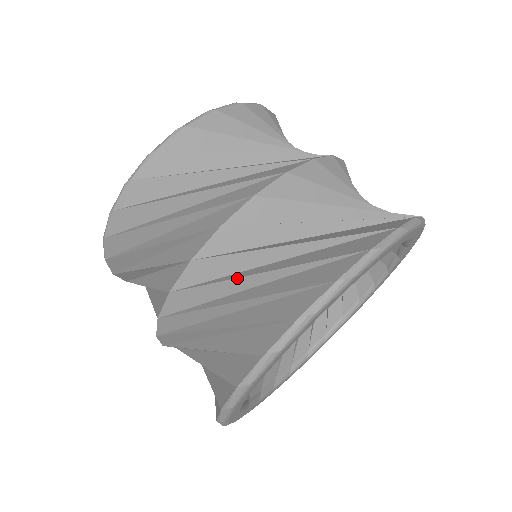
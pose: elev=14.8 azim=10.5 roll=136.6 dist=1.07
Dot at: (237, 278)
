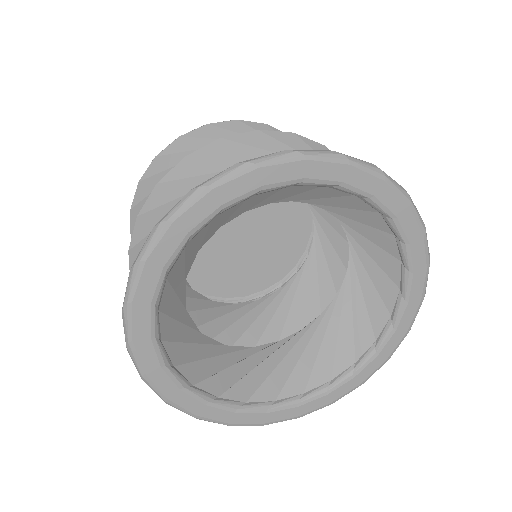
Dot at: occluded
